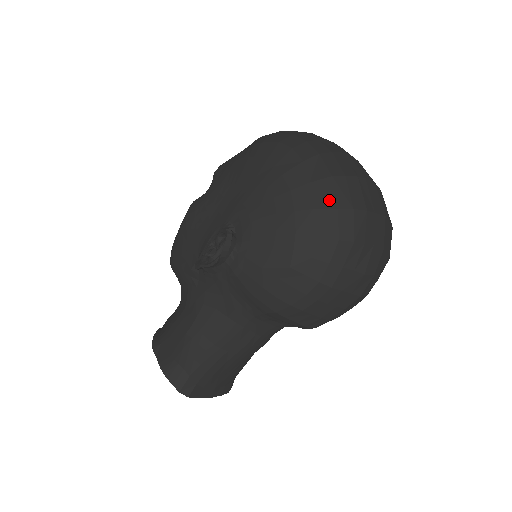
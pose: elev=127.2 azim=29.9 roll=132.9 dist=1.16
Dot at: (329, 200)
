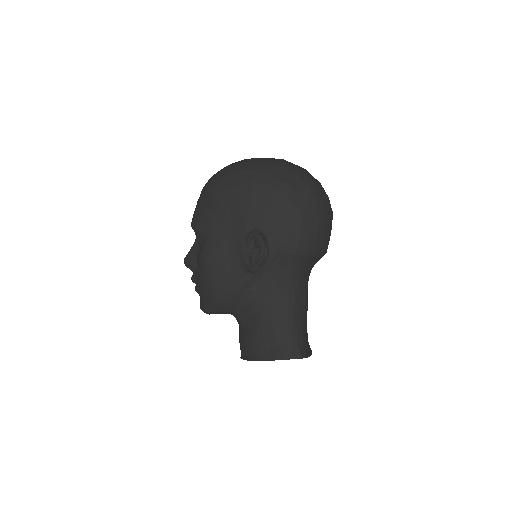
Dot at: (287, 174)
